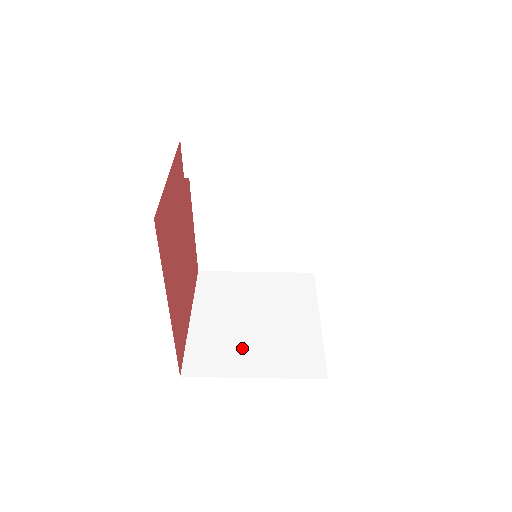
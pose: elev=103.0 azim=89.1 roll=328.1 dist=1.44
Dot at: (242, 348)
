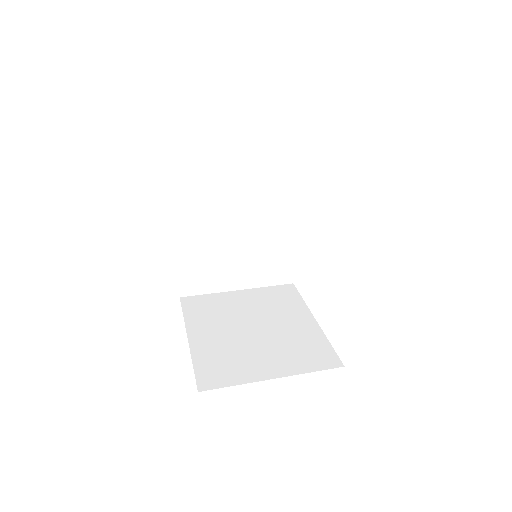
Dot at: (251, 355)
